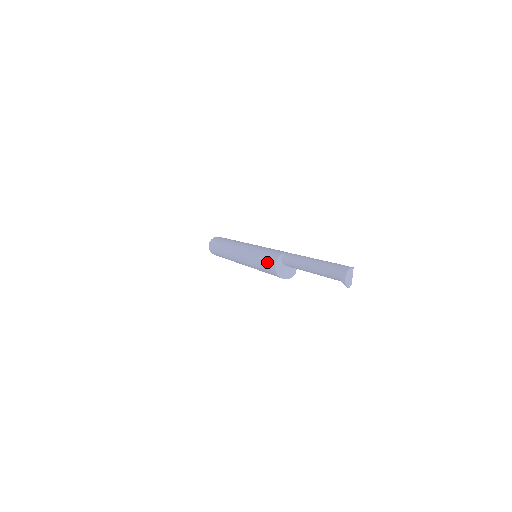
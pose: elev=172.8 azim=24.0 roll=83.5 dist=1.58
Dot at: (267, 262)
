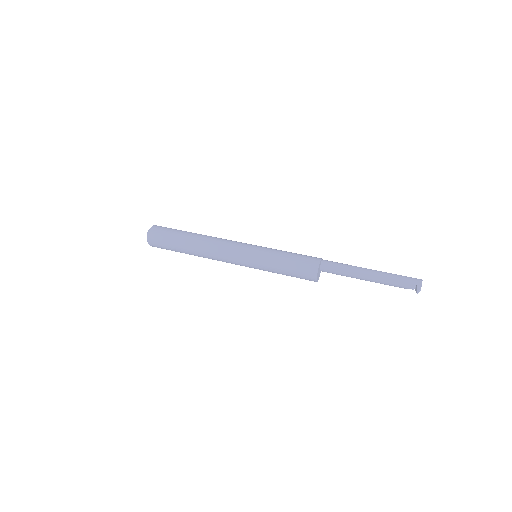
Dot at: (304, 260)
